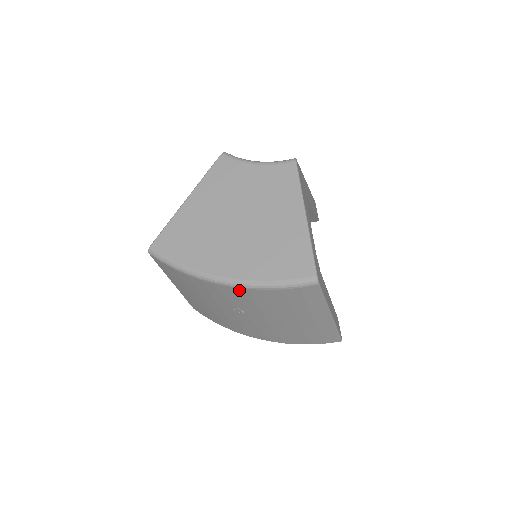
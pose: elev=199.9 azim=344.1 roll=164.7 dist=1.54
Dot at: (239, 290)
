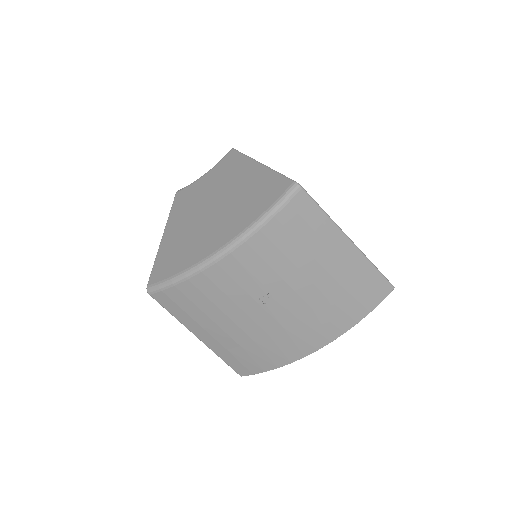
Dot at: (241, 252)
